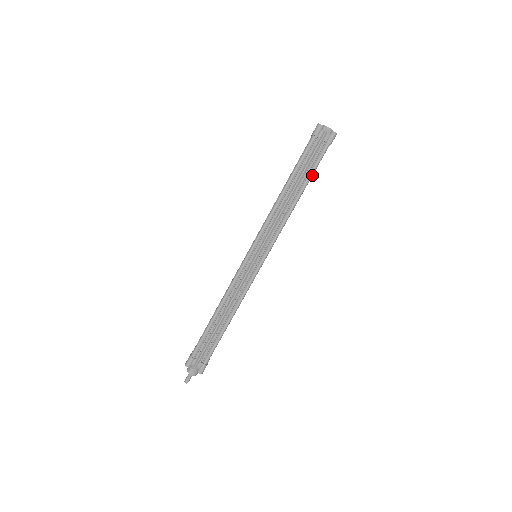
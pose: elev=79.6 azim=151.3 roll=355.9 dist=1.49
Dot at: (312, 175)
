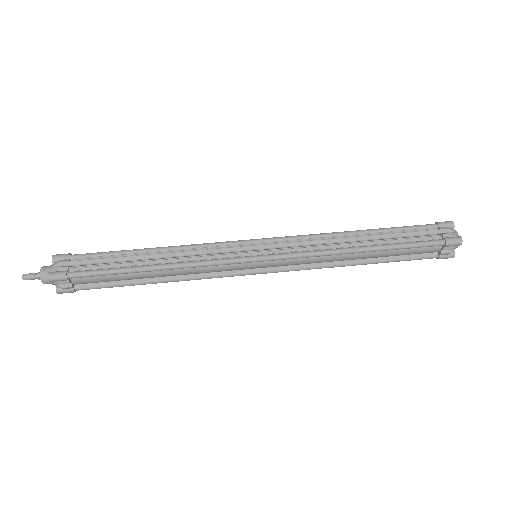
Dot at: (398, 247)
